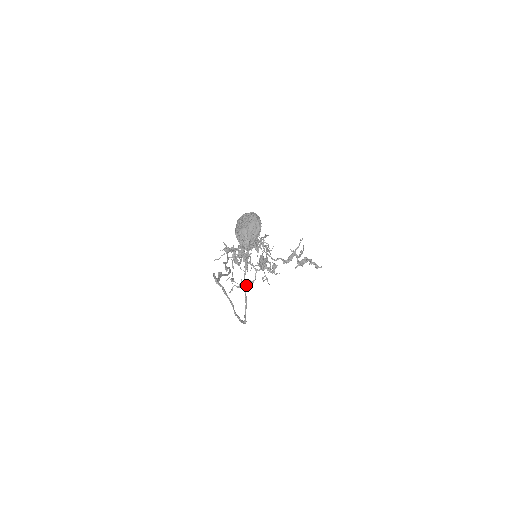
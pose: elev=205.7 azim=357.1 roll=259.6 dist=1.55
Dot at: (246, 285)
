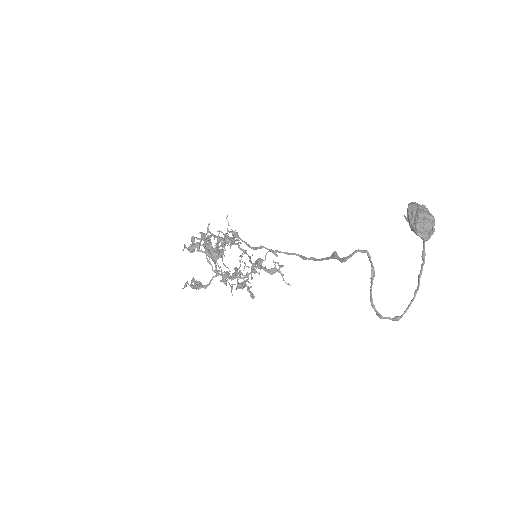
Dot at: (199, 287)
